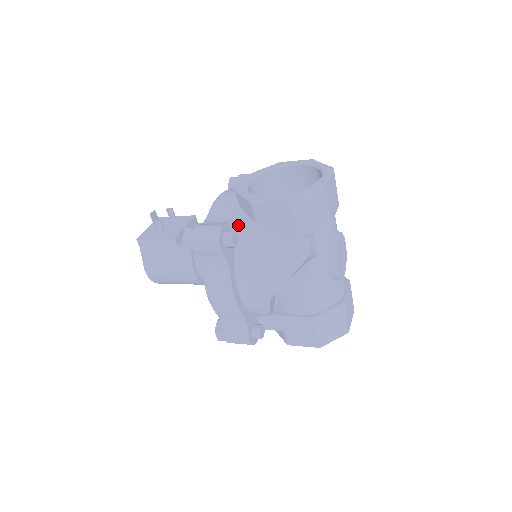
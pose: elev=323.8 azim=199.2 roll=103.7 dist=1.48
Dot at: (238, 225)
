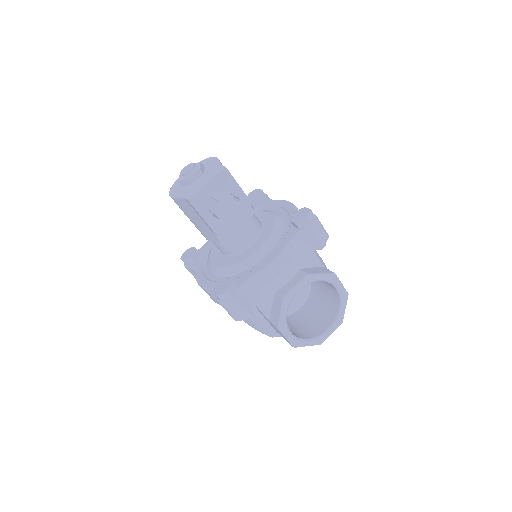
Dot at: (259, 310)
